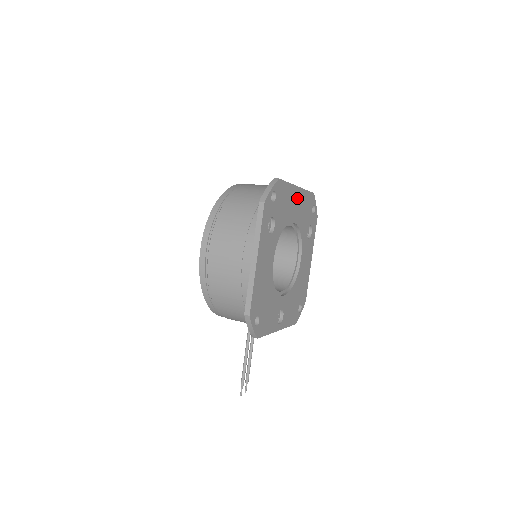
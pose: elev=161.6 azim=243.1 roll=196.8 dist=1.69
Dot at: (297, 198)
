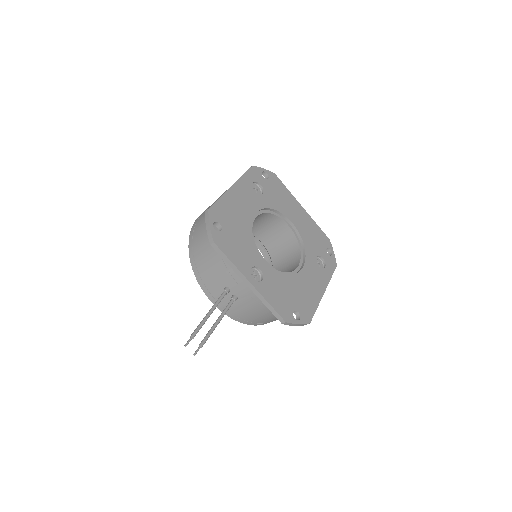
Dot at: (300, 213)
